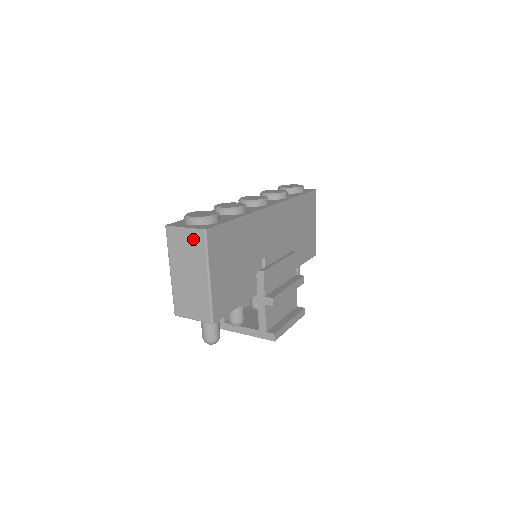
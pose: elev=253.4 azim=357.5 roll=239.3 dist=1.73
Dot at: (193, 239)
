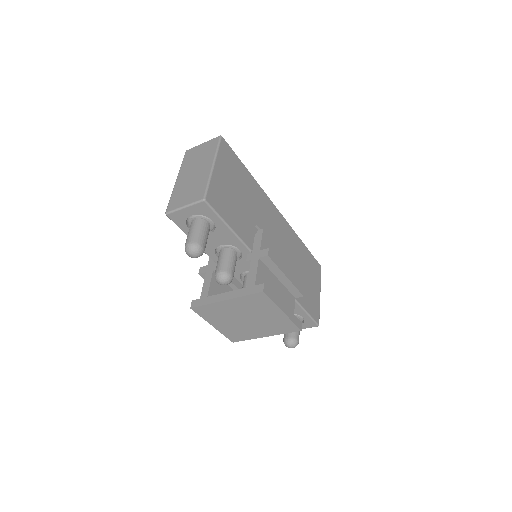
Dot at: (208, 146)
